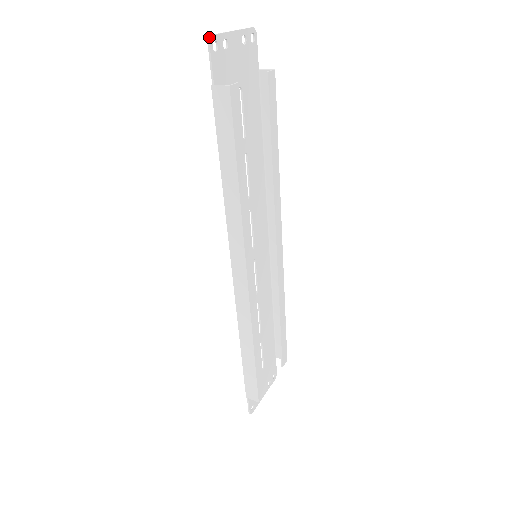
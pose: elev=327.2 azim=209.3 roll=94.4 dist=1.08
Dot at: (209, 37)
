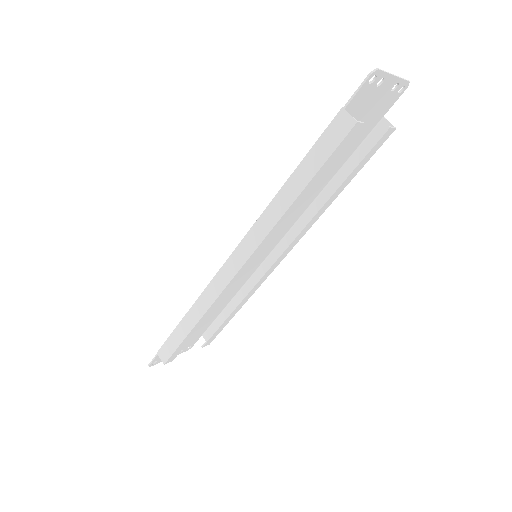
Dot at: (375, 69)
